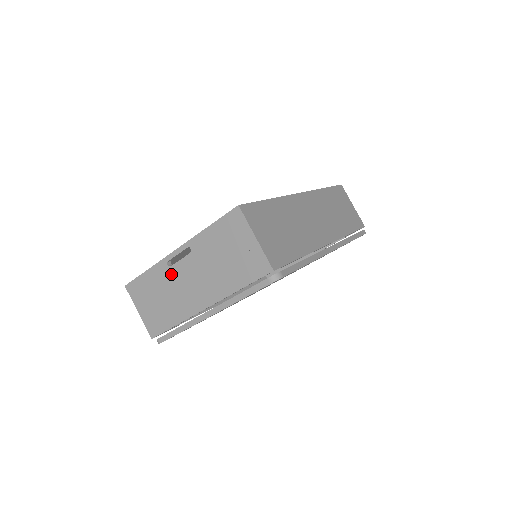
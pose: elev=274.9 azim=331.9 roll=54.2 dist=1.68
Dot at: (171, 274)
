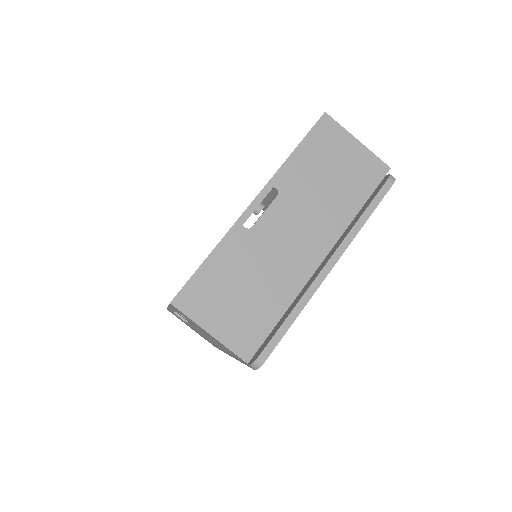
Dot at: (255, 238)
